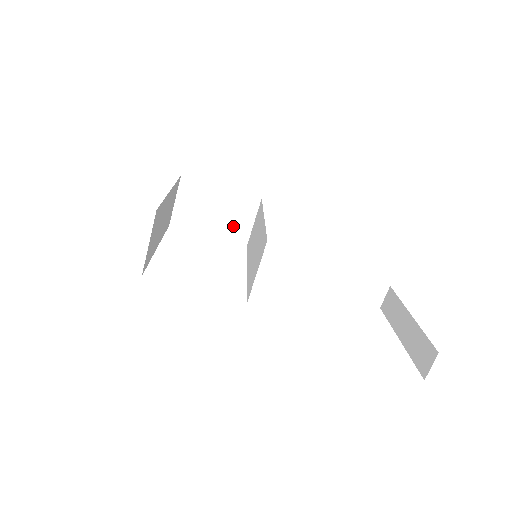
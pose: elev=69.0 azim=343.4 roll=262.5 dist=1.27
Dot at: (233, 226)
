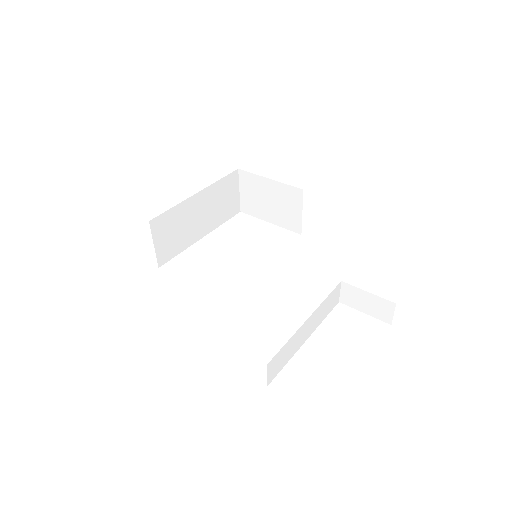
Dot at: (286, 215)
